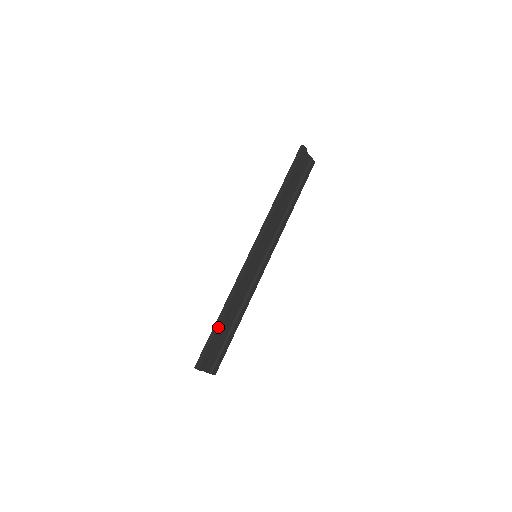
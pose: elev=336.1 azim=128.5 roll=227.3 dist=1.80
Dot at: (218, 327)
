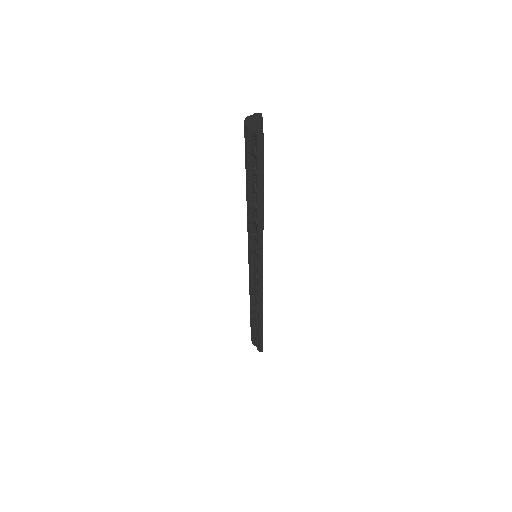
Dot at: occluded
